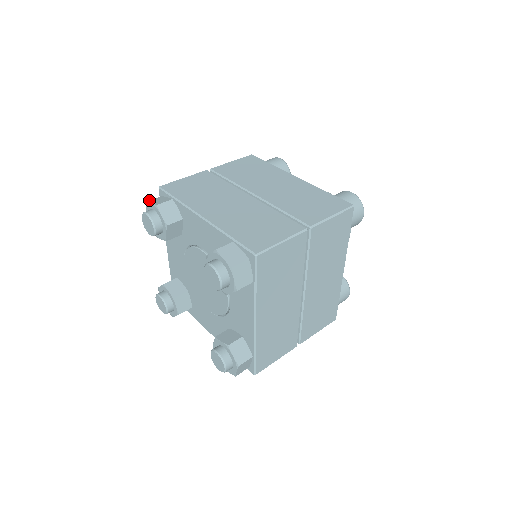
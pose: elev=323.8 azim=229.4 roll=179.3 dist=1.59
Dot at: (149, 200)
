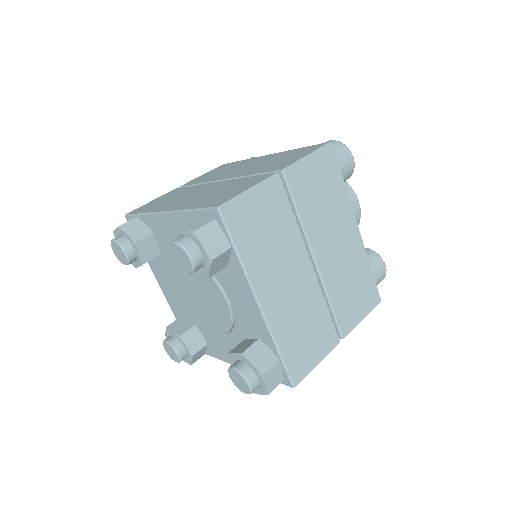
Dot at: occluded
